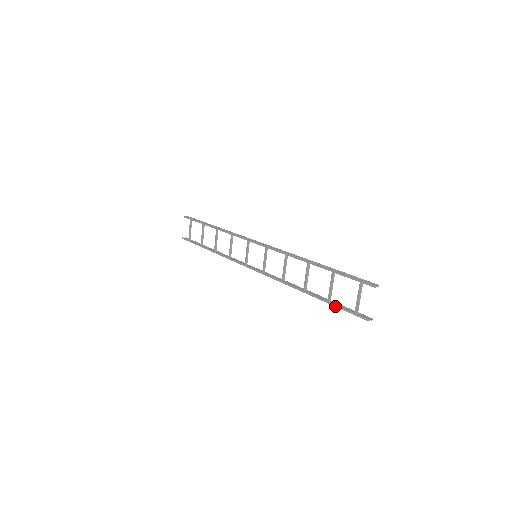
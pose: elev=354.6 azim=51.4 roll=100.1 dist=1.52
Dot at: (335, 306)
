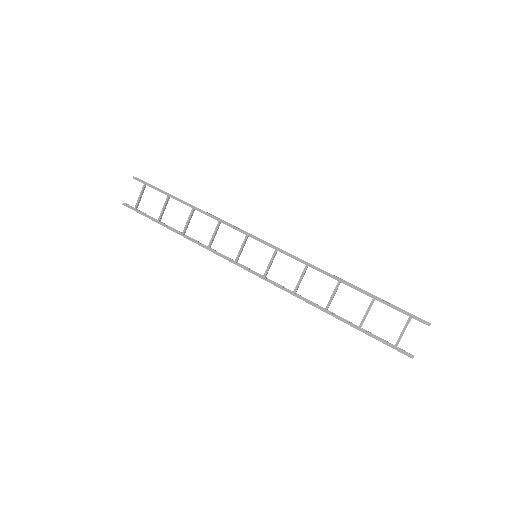
Dot at: (369, 335)
